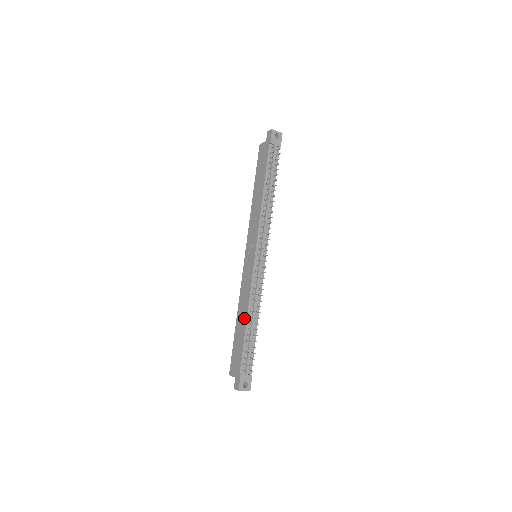
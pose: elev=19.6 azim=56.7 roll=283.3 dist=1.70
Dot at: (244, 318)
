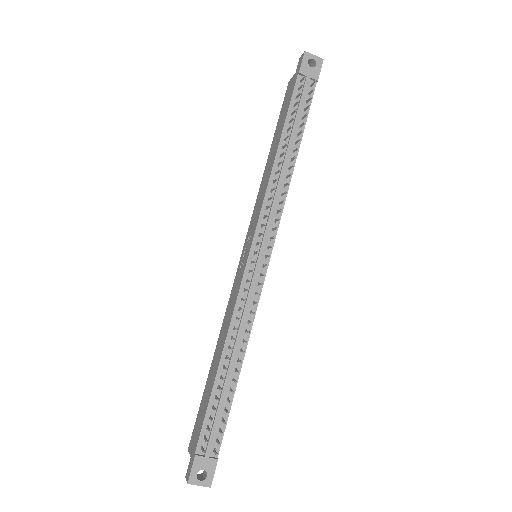
Dot at: (218, 357)
